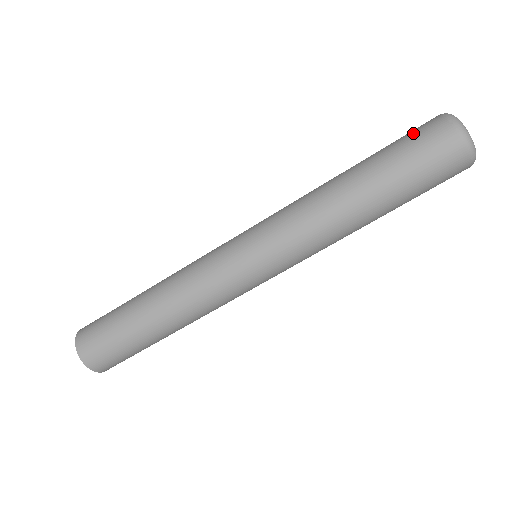
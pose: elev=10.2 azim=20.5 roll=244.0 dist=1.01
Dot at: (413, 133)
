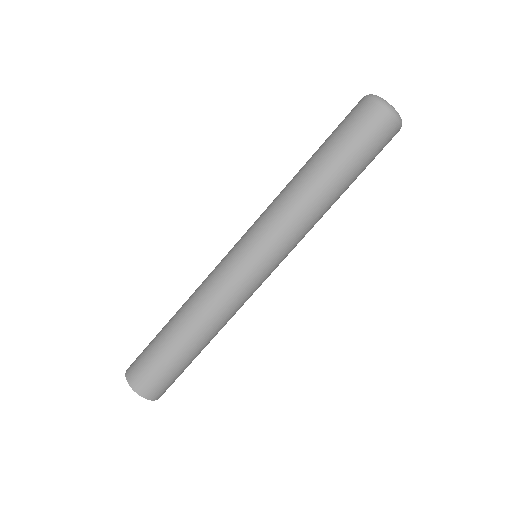
Dot at: occluded
